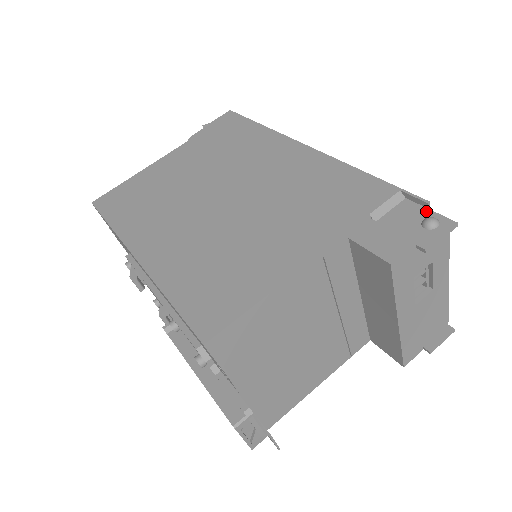
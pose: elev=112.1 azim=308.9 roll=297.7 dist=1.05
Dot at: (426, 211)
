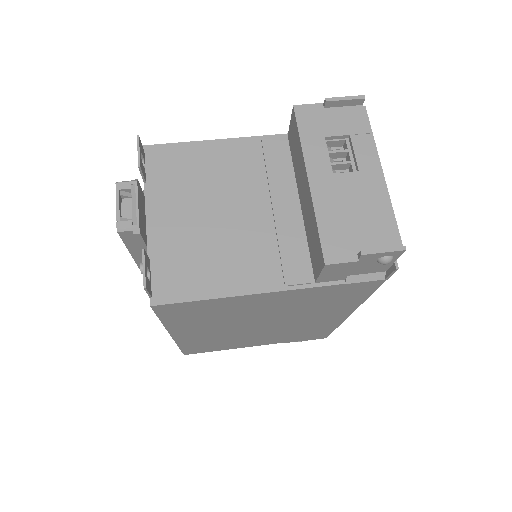
Dot at: occluded
